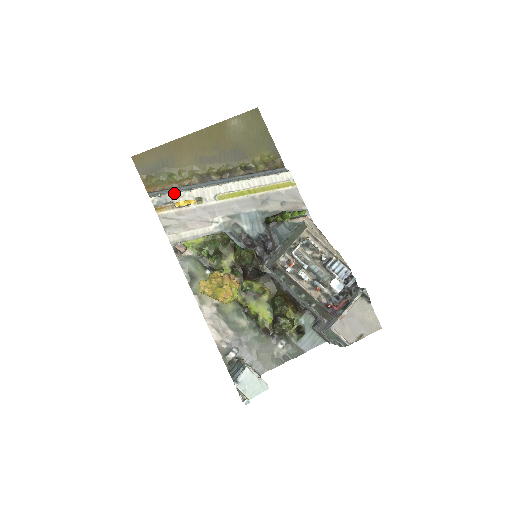
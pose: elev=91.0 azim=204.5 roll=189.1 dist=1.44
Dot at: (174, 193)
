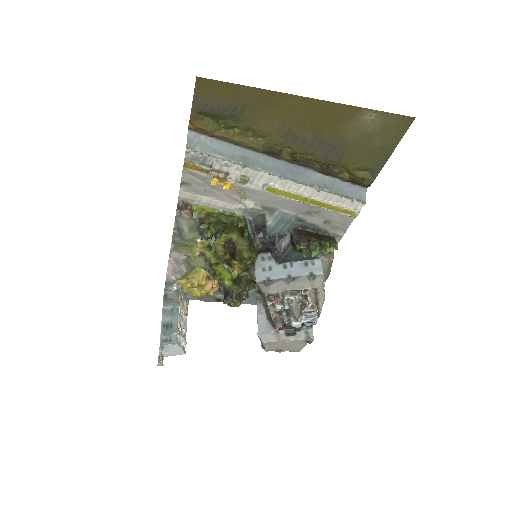
Dot at: (221, 159)
